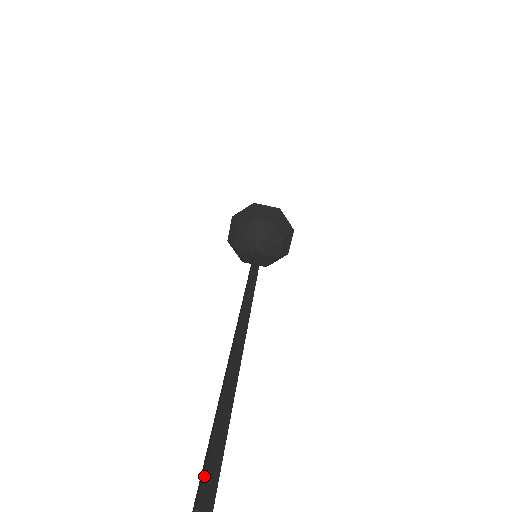
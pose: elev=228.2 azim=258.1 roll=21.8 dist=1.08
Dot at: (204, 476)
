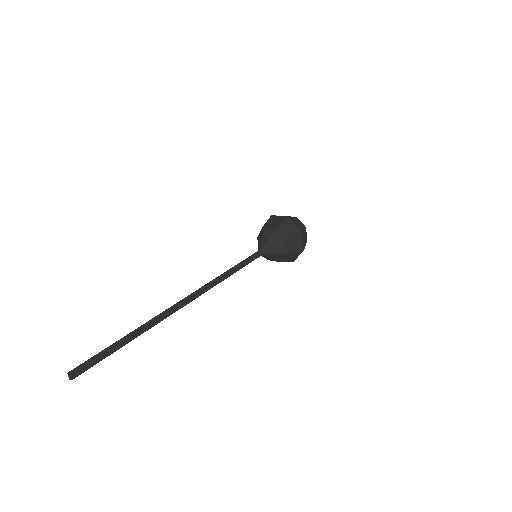
Dot at: (82, 364)
